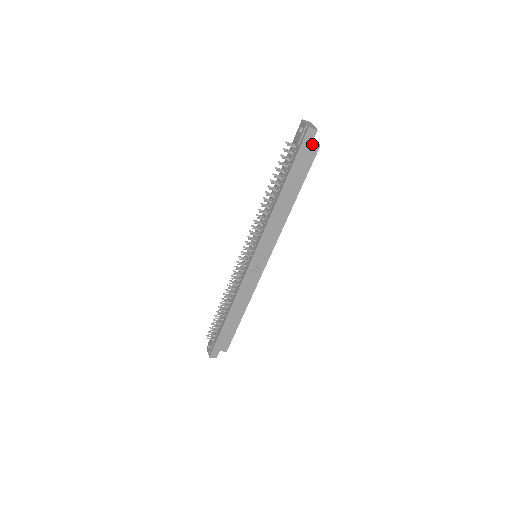
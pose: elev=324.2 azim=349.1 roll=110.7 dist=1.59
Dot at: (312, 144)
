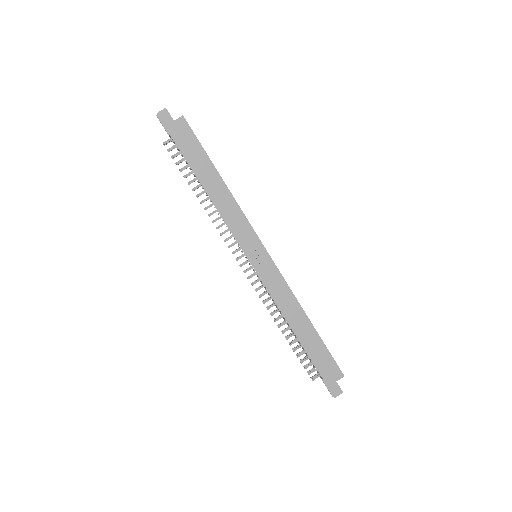
Dot at: (175, 121)
